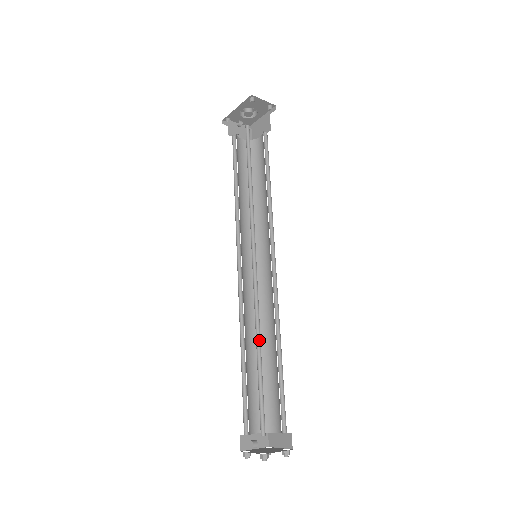
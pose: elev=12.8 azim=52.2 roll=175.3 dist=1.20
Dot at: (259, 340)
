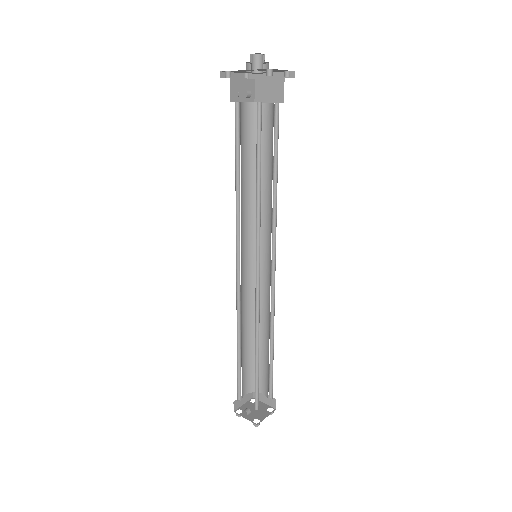
Dot at: (257, 341)
